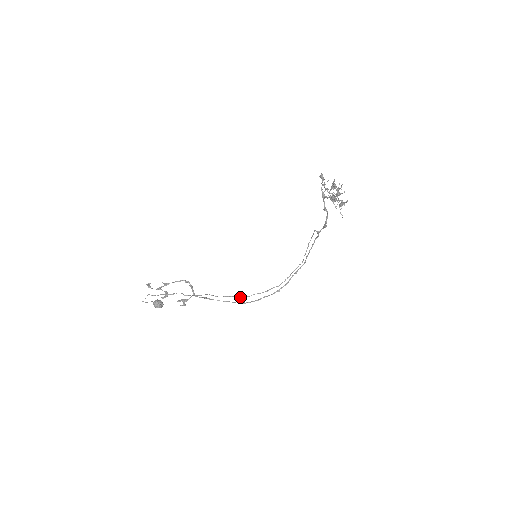
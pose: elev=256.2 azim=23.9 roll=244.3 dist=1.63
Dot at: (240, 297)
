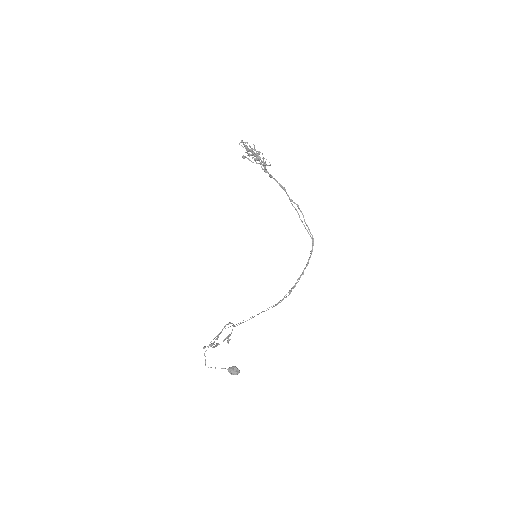
Dot at: occluded
